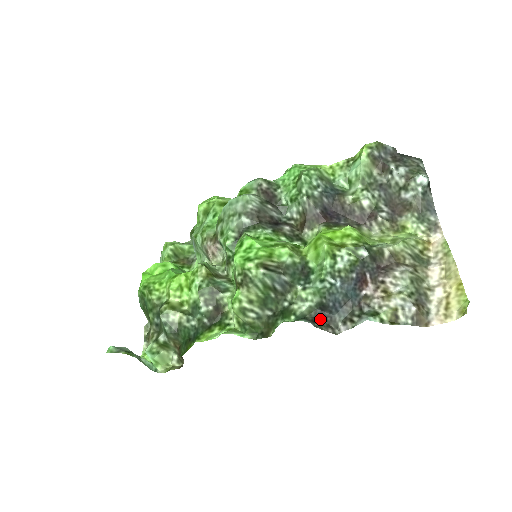
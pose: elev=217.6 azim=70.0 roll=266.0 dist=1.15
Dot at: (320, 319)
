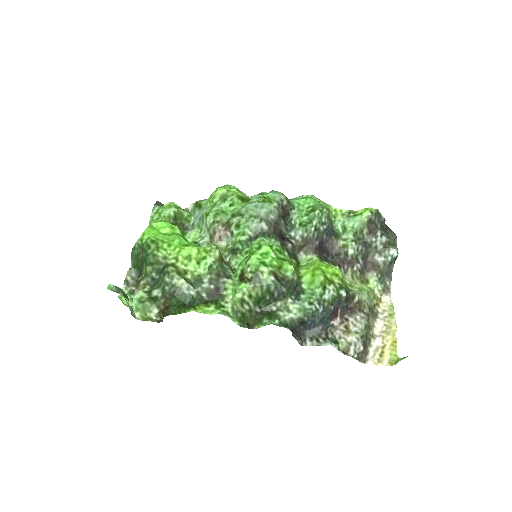
Dot at: (296, 330)
